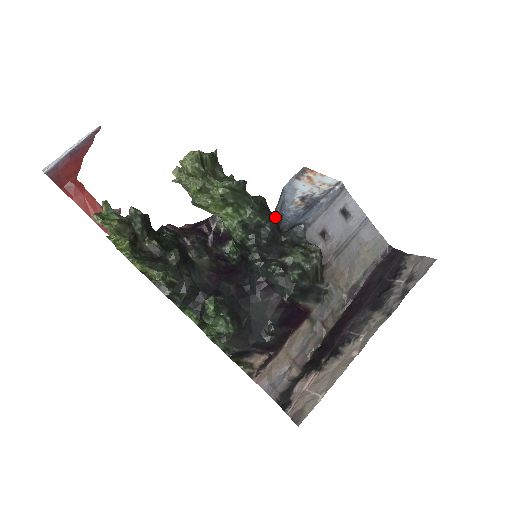
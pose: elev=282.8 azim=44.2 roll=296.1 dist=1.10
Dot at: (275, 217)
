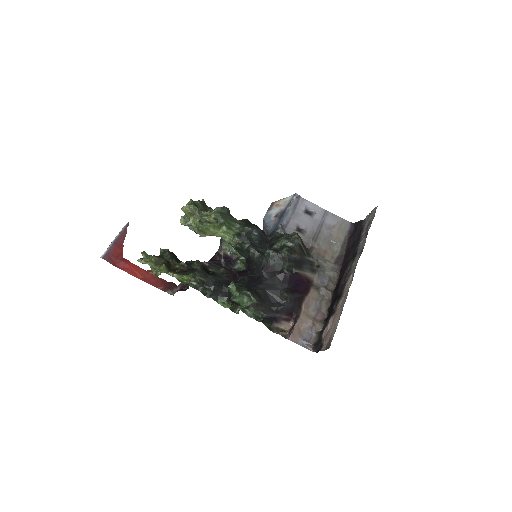
Dot at: occluded
